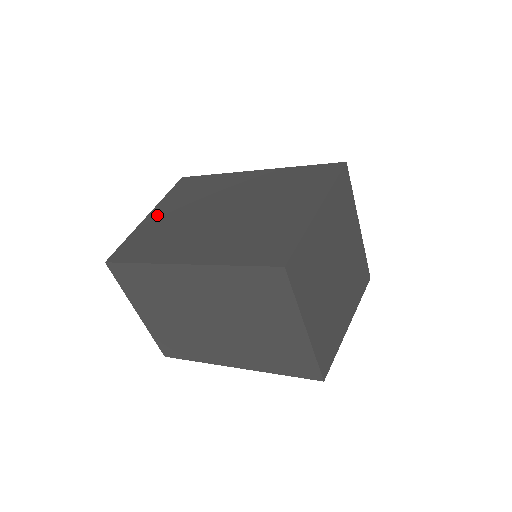
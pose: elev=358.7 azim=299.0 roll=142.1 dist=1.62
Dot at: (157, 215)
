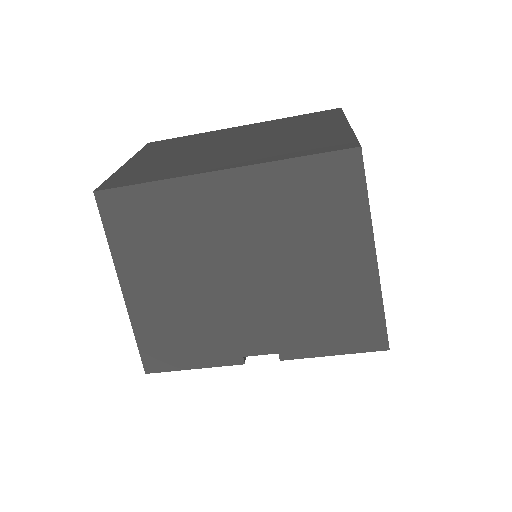
Dot at: occluded
